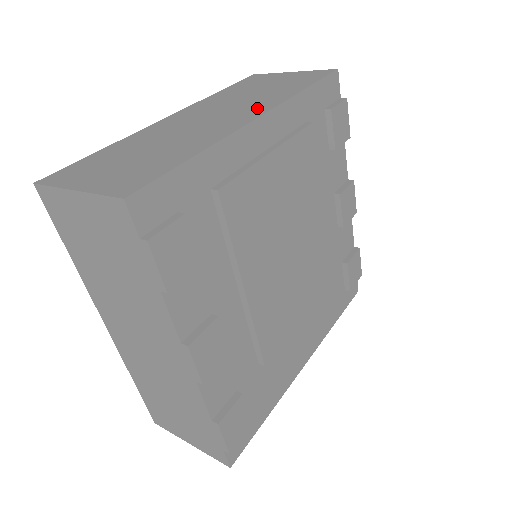
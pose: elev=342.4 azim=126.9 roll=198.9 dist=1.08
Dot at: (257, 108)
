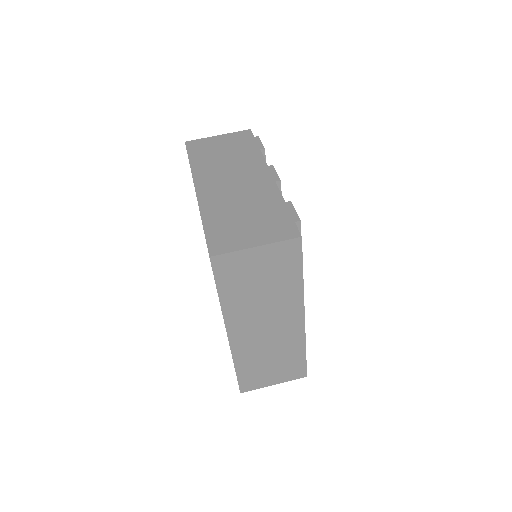
Dot at: (292, 310)
